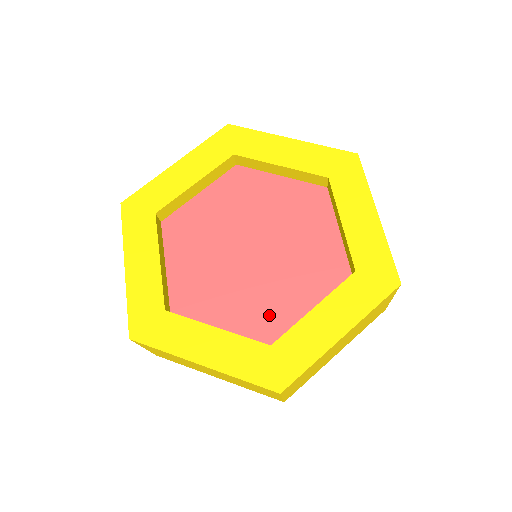
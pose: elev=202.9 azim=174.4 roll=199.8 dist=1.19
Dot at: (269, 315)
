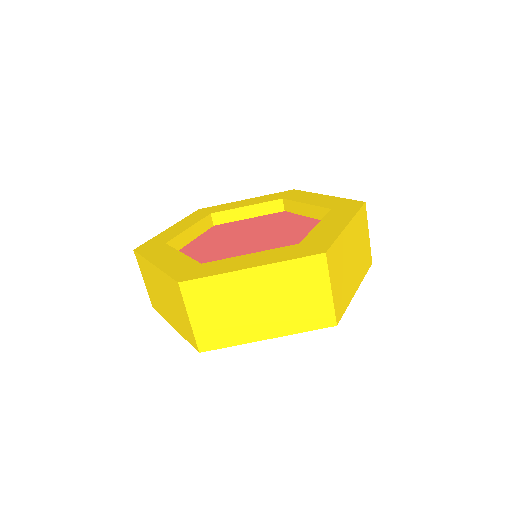
Dot at: occluded
